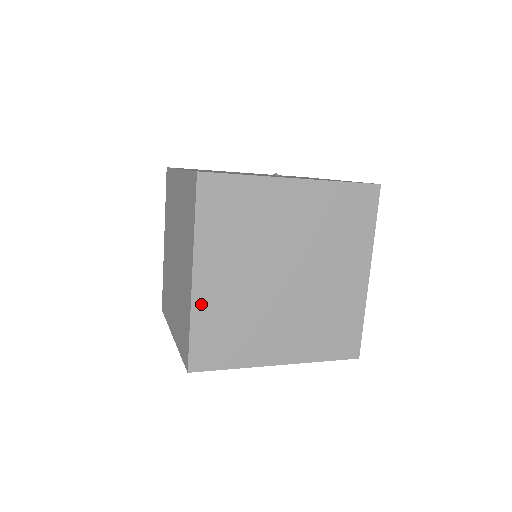
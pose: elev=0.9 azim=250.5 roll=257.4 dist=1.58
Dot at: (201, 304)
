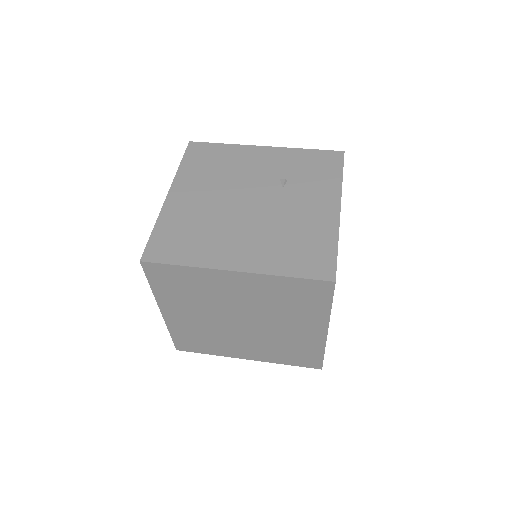
Dot at: (173, 325)
